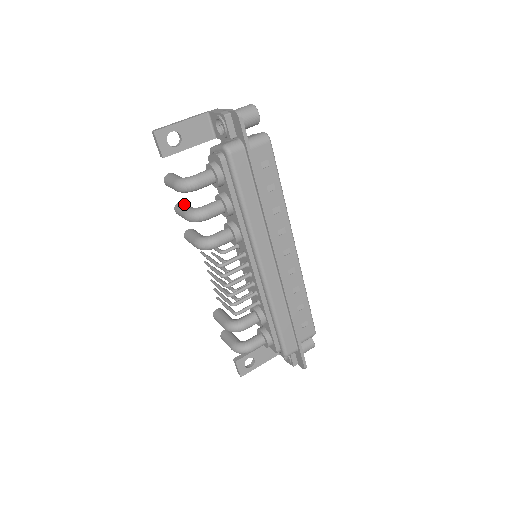
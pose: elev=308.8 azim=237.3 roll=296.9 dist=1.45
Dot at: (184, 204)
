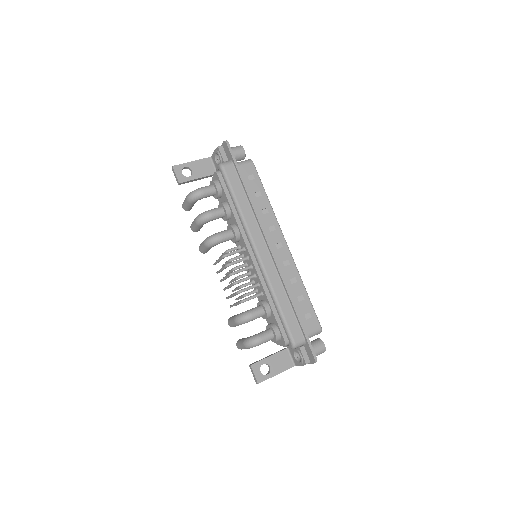
Dot at: occluded
